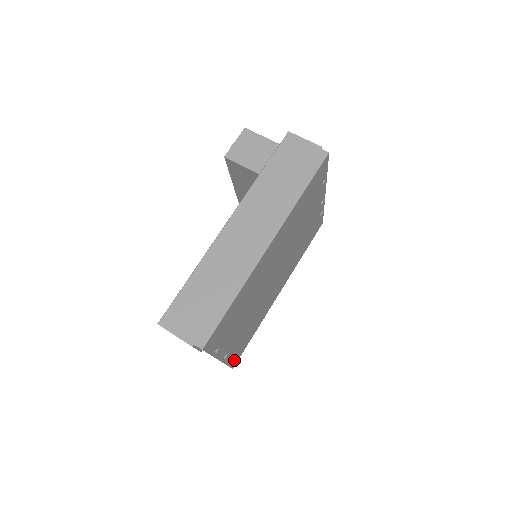
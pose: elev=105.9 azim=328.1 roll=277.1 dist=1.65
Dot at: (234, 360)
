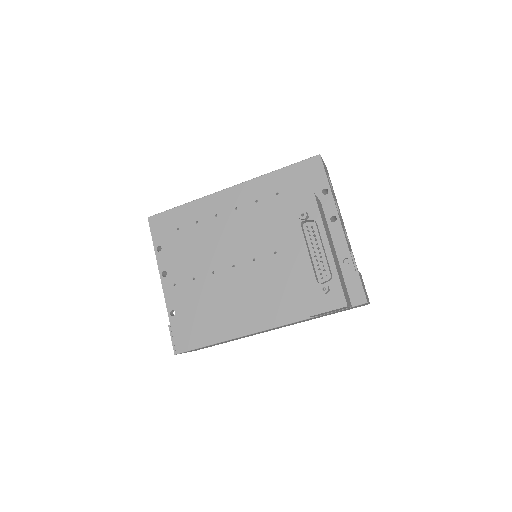
Dot at: occluded
